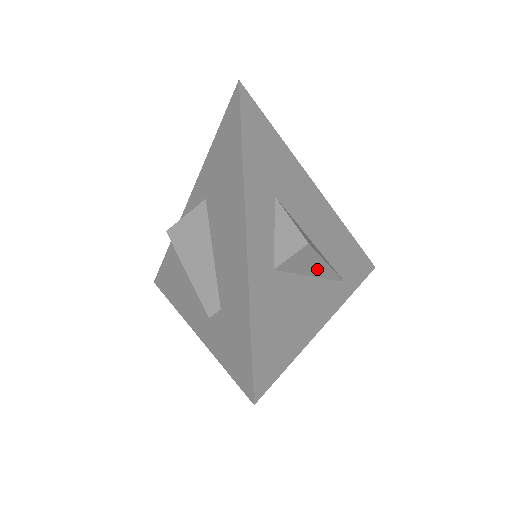
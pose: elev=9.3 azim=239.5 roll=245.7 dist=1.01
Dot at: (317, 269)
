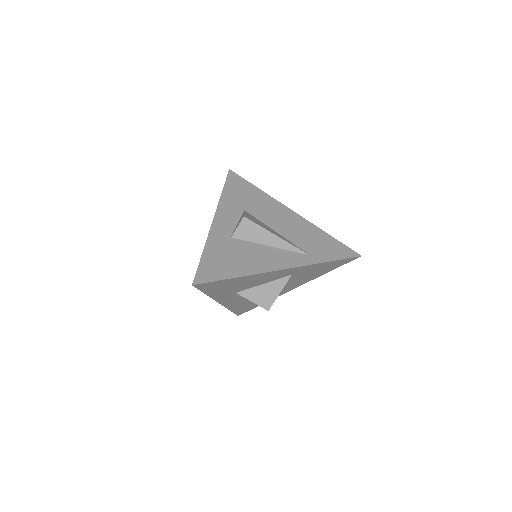
Dot at: (270, 240)
